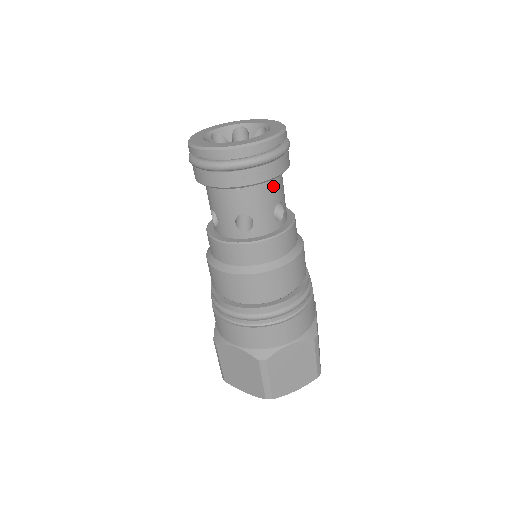
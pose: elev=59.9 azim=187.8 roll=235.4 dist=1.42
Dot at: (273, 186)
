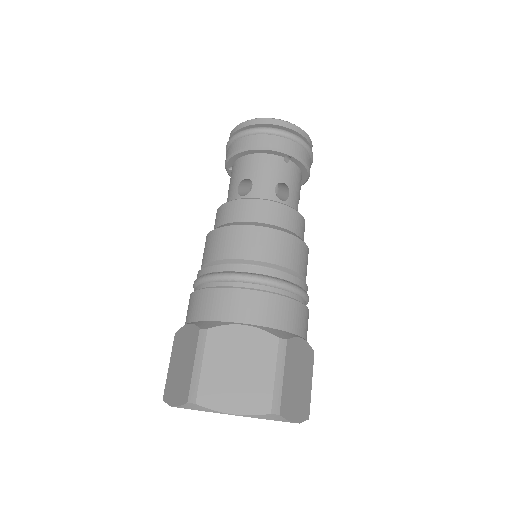
Dot at: occluded
